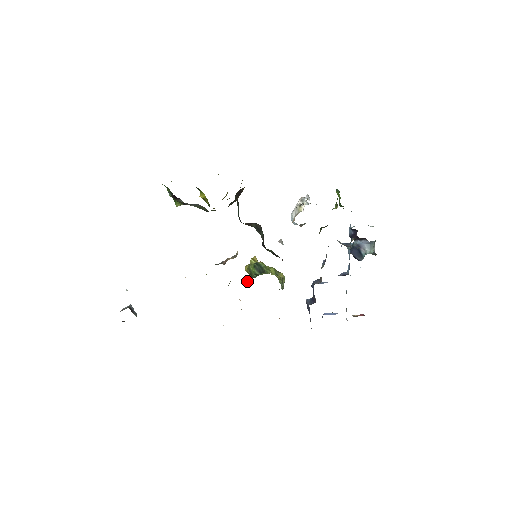
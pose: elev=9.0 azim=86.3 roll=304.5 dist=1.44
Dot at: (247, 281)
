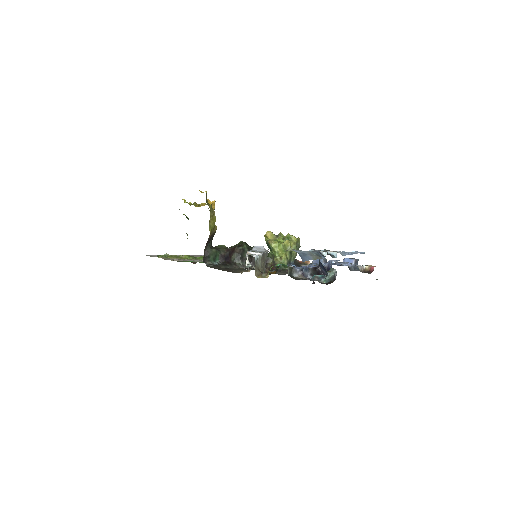
Dot at: occluded
